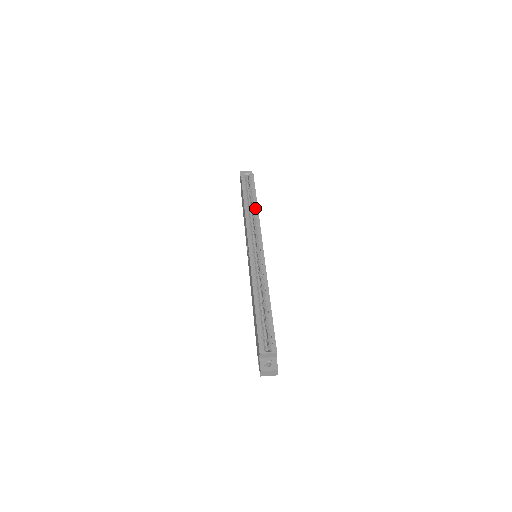
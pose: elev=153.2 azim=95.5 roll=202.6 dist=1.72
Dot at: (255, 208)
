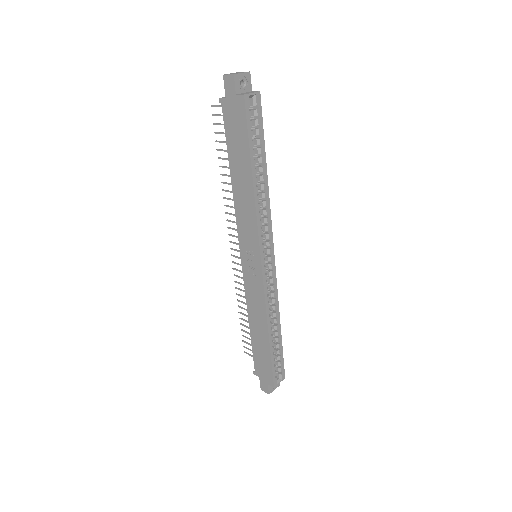
Dot at: (265, 185)
